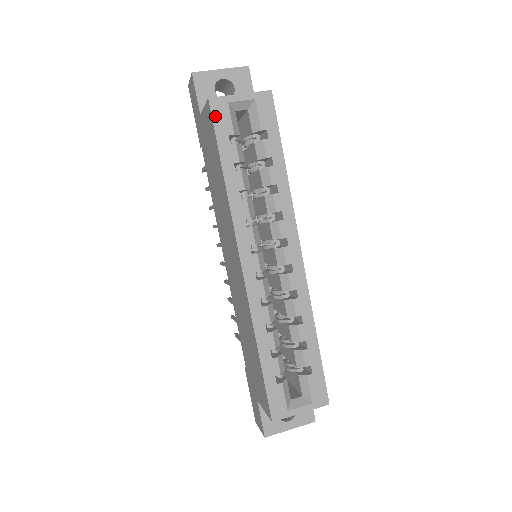
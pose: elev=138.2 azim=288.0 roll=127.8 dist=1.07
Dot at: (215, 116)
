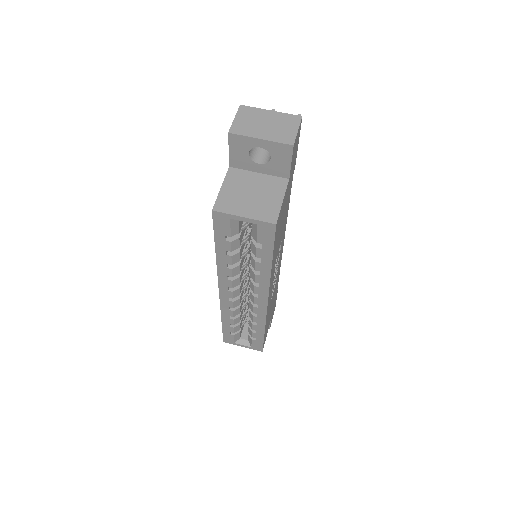
Dot at: (216, 222)
